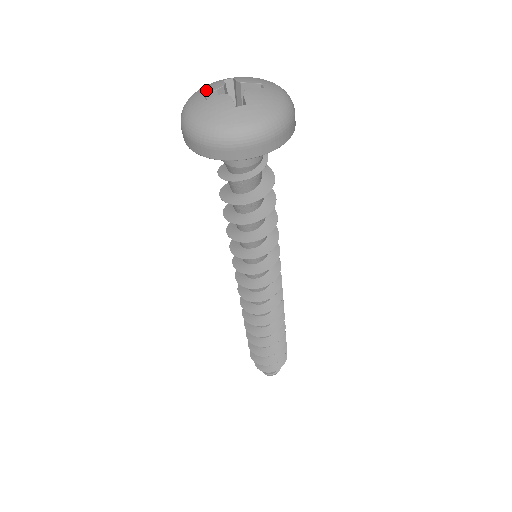
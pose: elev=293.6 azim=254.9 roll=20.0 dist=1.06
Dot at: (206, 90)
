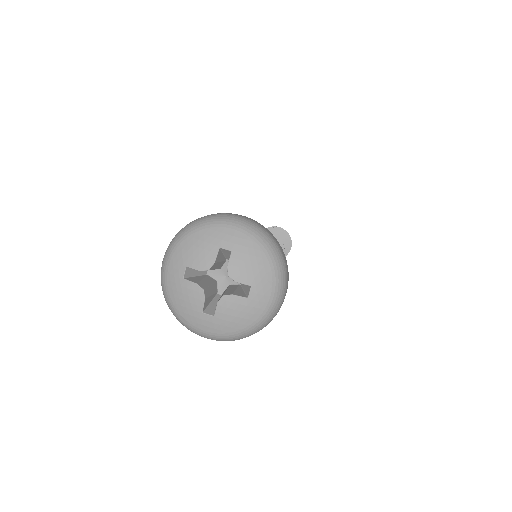
Dot at: (192, 258)
